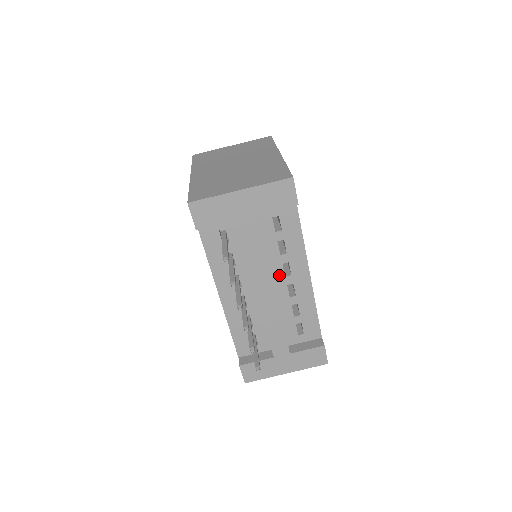
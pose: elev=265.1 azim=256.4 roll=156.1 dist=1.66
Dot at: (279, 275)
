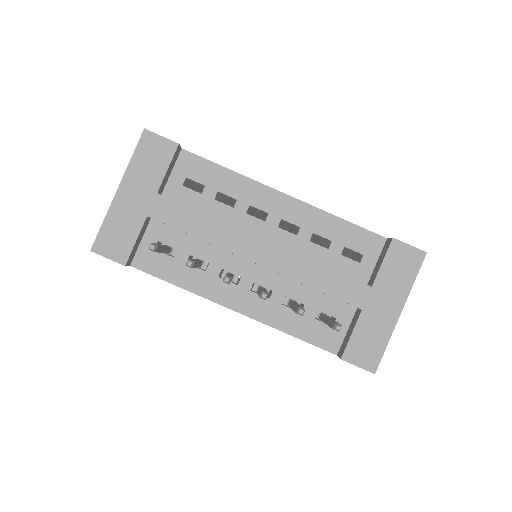
Dot at: (258, 227)
